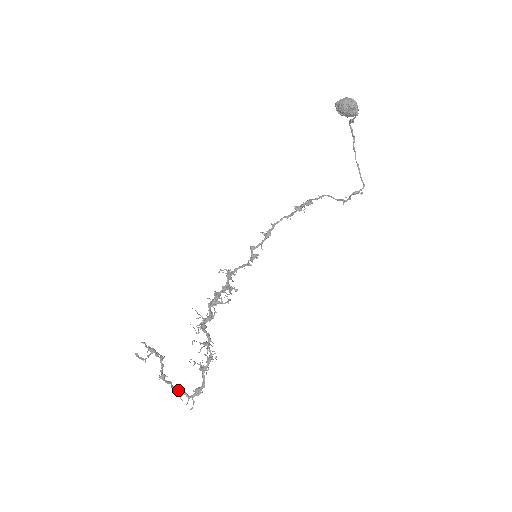
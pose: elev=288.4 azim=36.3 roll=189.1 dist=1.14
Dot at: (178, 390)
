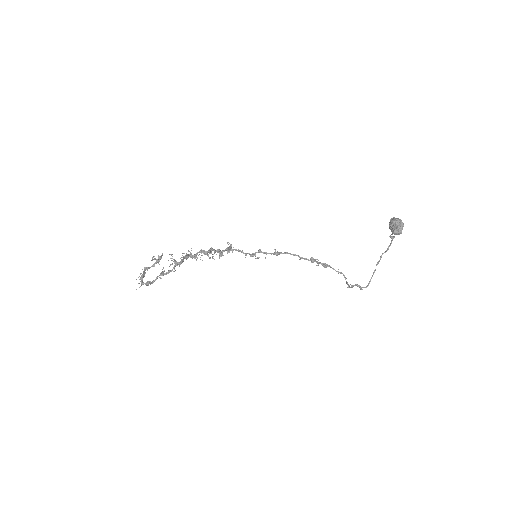
Dot at: (142, 276)
